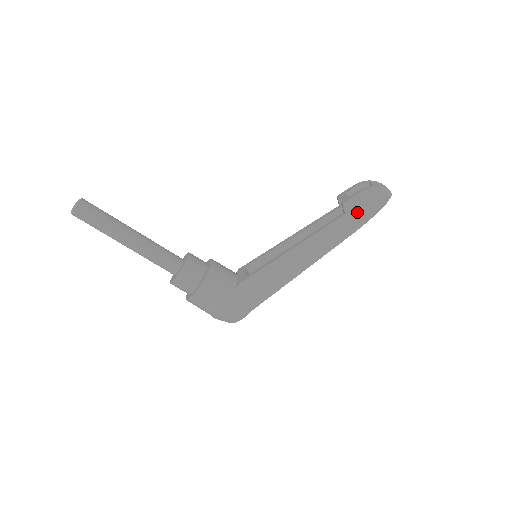
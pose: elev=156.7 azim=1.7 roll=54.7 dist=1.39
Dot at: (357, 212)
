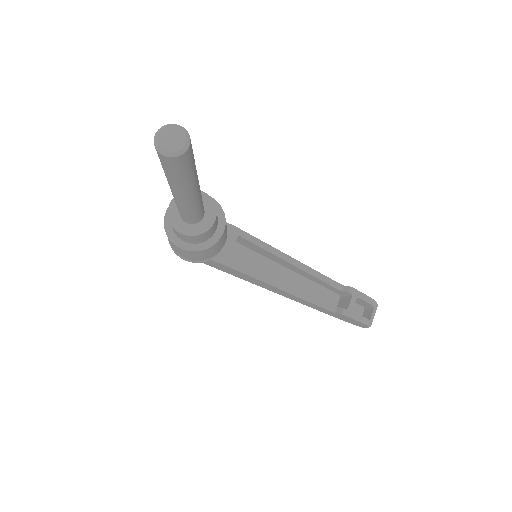
Dot at: (340, 317)
